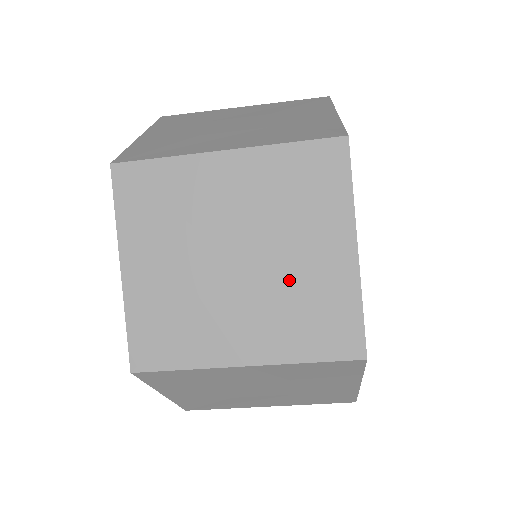
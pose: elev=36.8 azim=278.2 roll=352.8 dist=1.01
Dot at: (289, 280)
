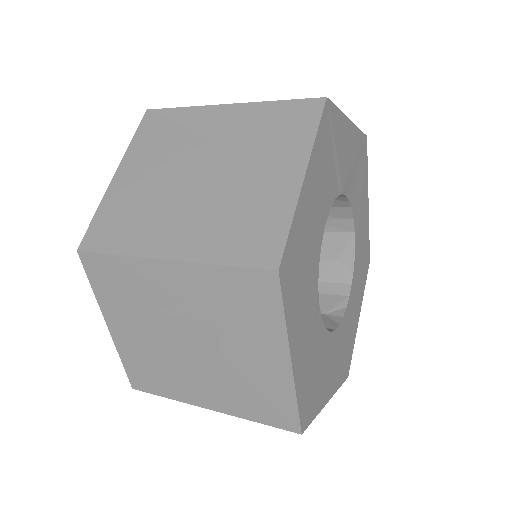
Dot at: occluded
